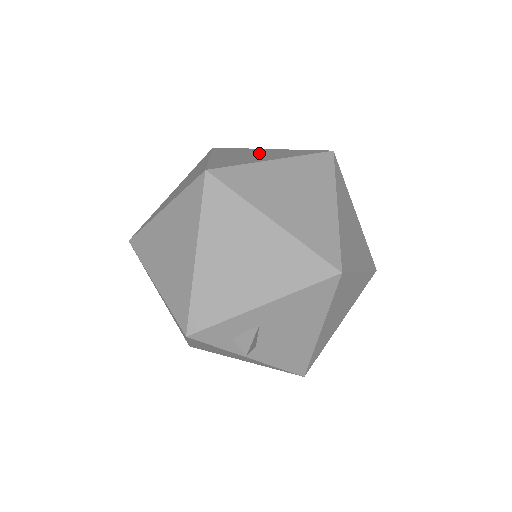
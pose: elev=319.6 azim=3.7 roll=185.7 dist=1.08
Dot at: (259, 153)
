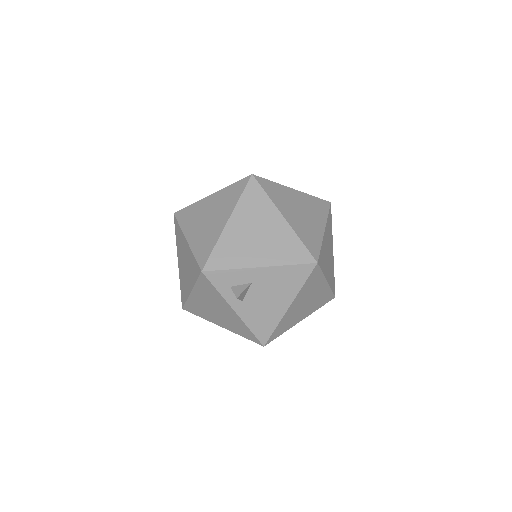
Dot at: occluded
